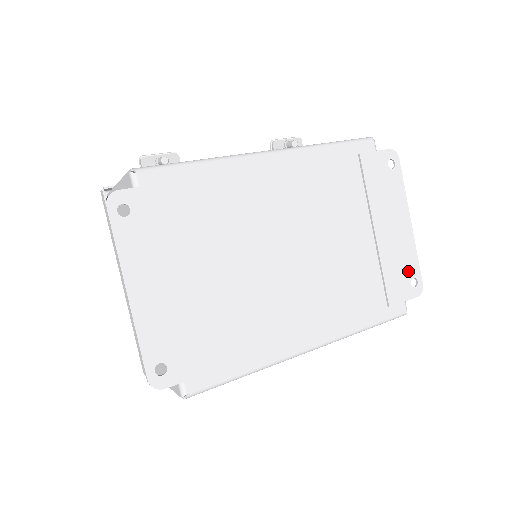
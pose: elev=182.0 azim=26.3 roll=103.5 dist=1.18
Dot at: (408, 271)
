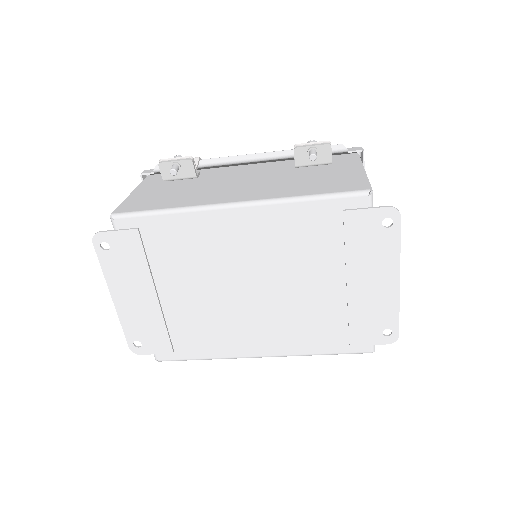
Dot at: (382, 322)
